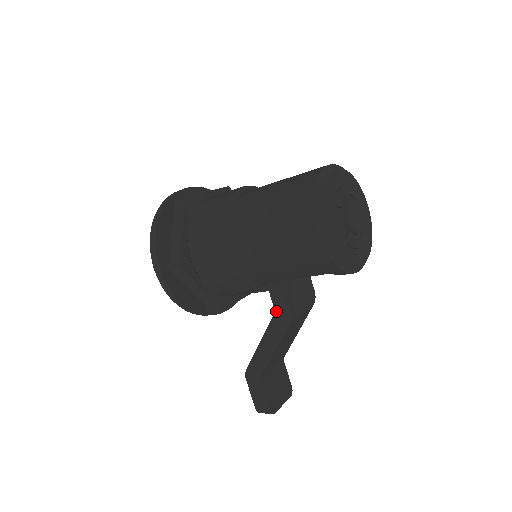
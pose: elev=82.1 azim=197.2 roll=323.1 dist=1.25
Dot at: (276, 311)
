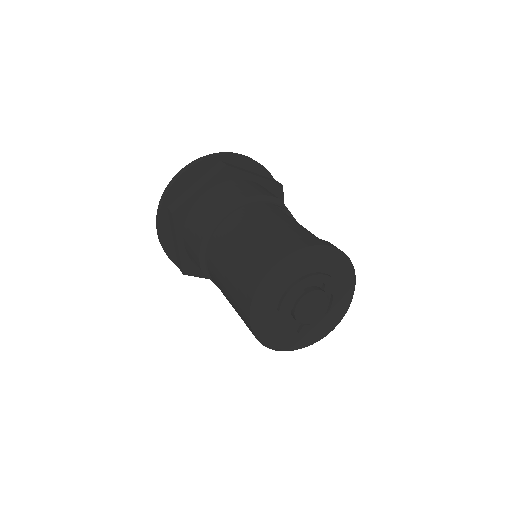
Dot at: occluded
